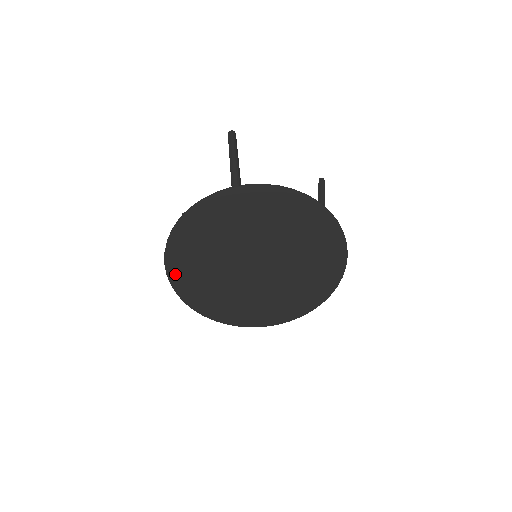
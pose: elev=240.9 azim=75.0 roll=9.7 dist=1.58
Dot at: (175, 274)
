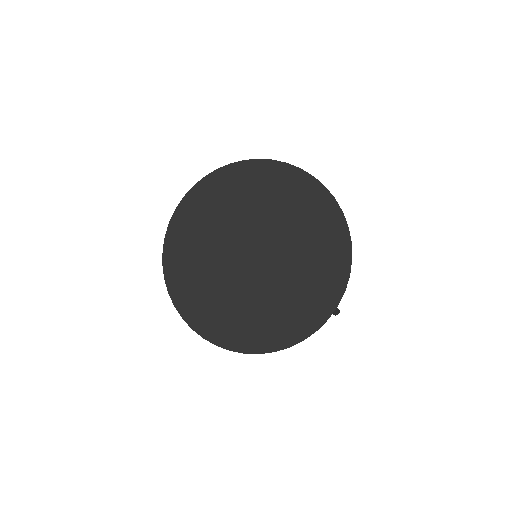
Dot at: (189, 313)
